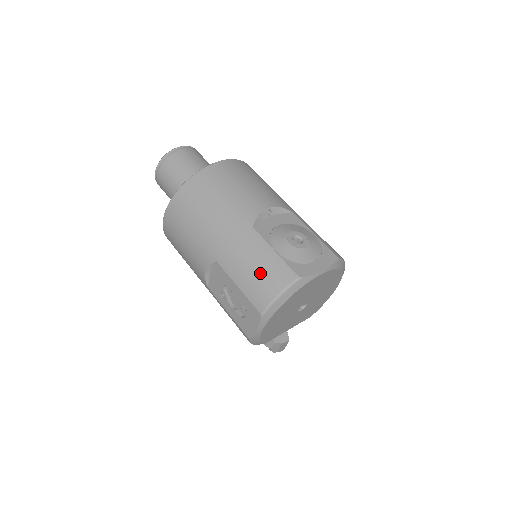
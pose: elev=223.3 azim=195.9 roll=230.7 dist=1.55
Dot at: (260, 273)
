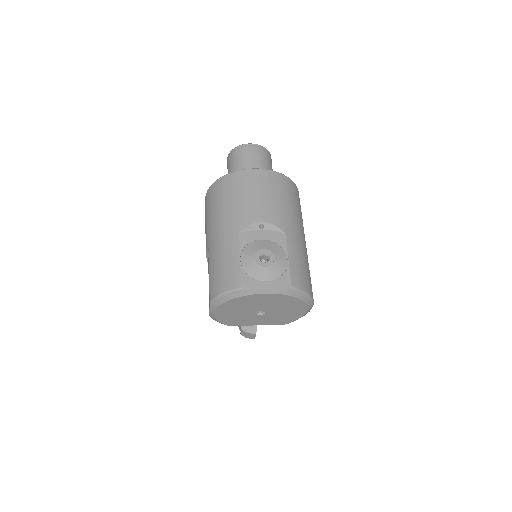
Dot at: (221, 271)
